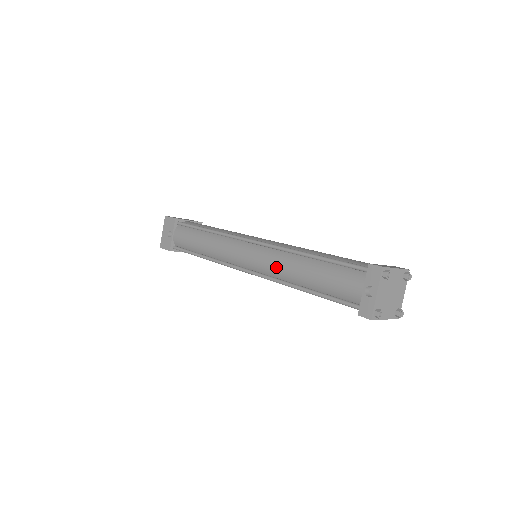
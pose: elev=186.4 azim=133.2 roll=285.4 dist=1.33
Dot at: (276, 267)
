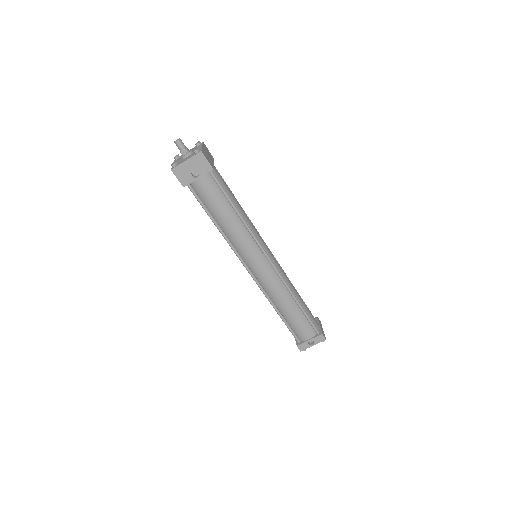
Dot at: (274, 292)
